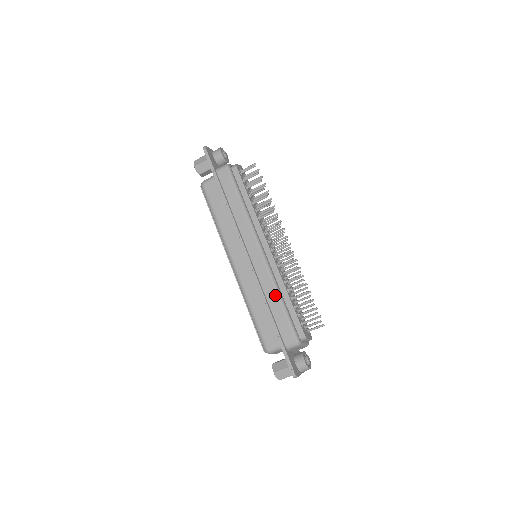
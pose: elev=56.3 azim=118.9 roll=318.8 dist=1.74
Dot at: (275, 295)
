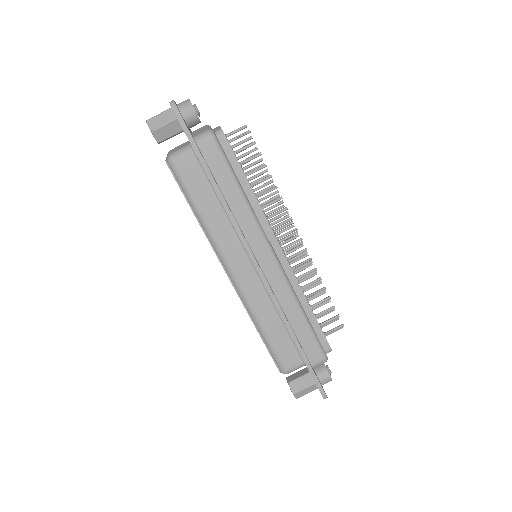
Dot at: (296, 310)
